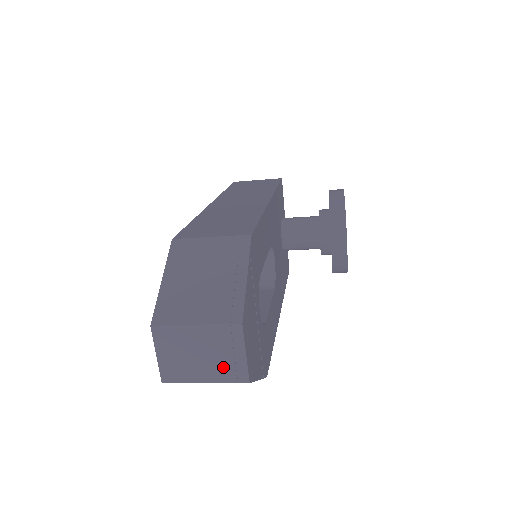
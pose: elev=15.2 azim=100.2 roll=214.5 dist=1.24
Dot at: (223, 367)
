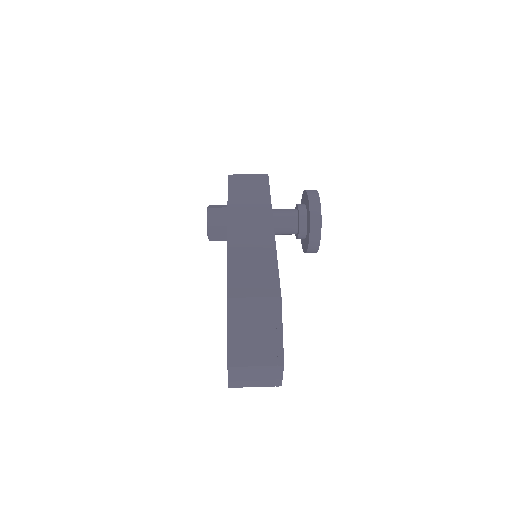
Dot at: (268, 381)
